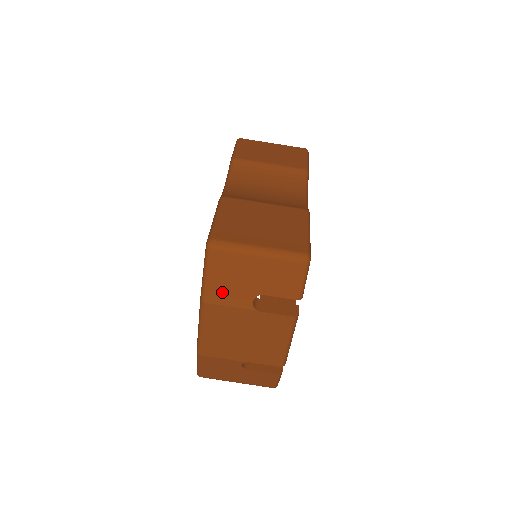
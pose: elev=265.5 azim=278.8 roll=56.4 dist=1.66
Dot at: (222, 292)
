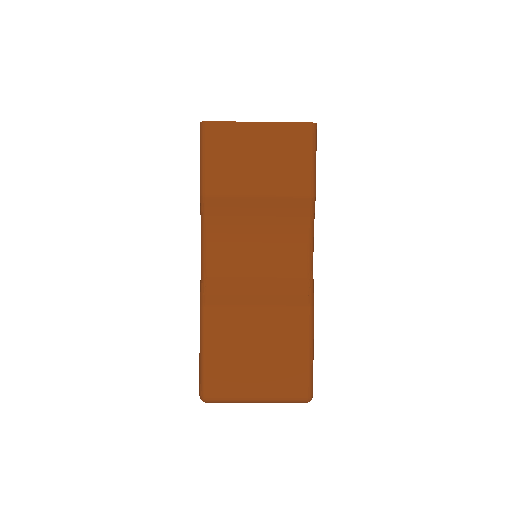
Dot at: occluded
